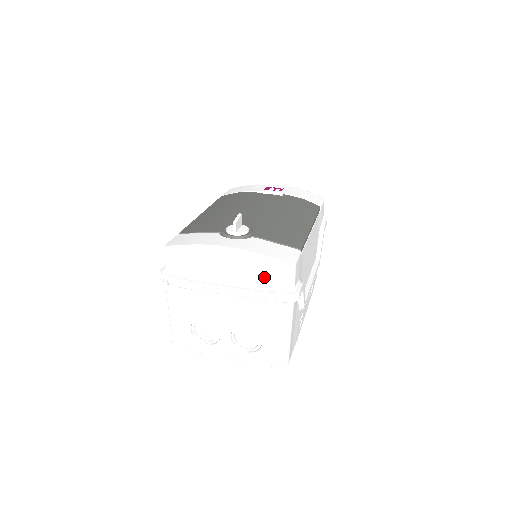
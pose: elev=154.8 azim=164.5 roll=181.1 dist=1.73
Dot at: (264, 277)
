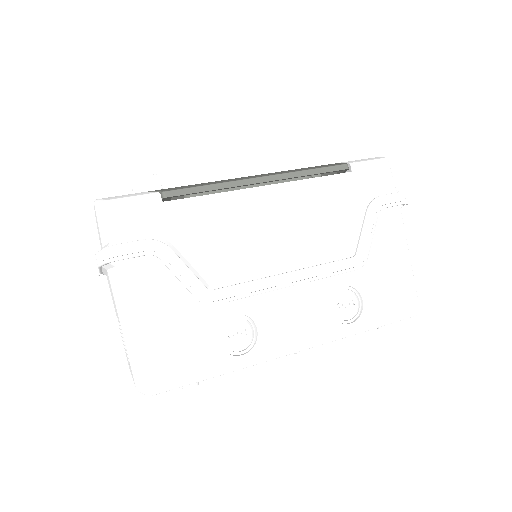
Dot at: (99, 231)
